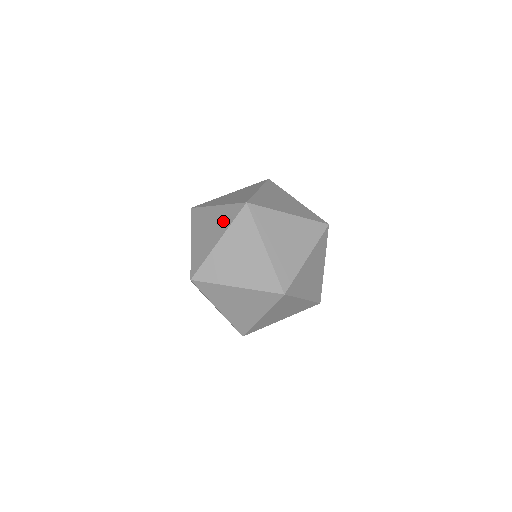
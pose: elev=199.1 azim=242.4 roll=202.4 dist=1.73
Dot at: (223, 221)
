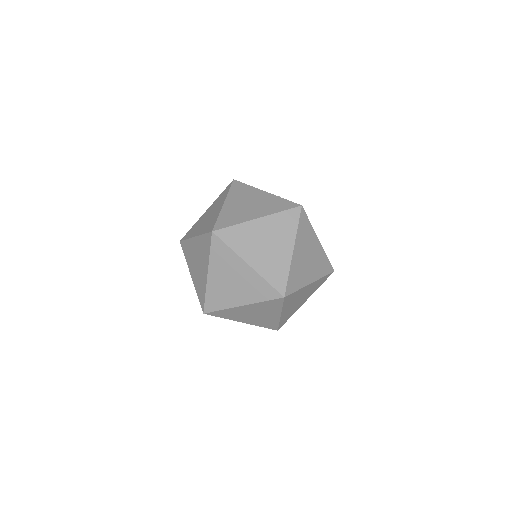
Dot at: (207, 224)
